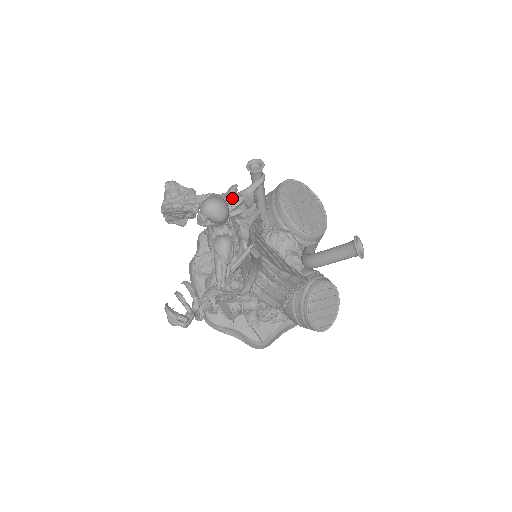
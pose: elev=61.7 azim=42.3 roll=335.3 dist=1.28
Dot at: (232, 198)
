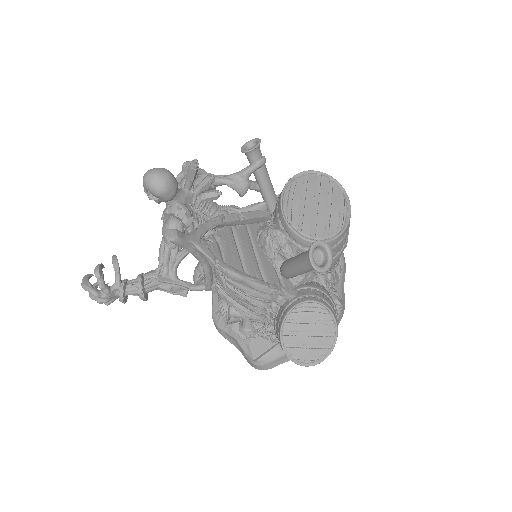
Dot at: (193, 175)
